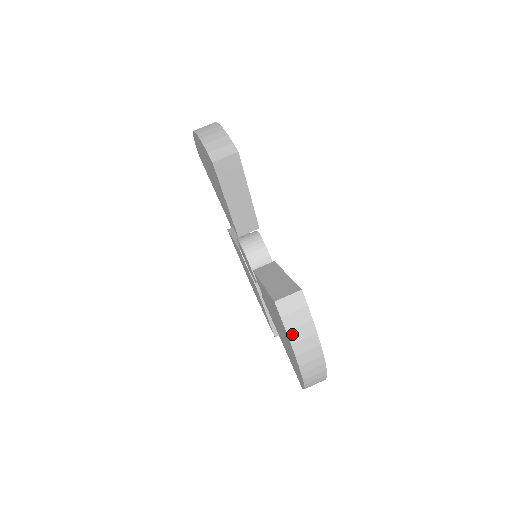
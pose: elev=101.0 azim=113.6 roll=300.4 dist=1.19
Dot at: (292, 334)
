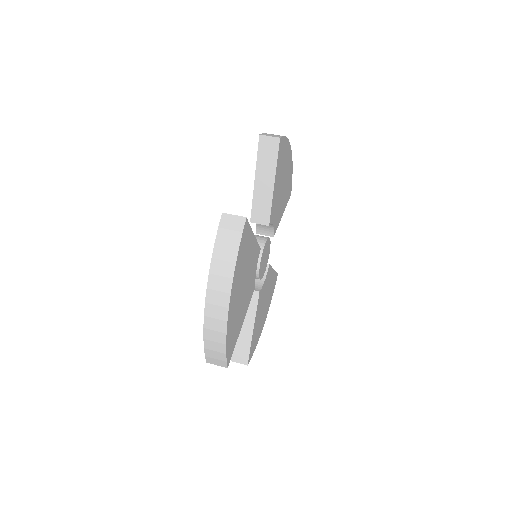
Dot at: (218, 248)
